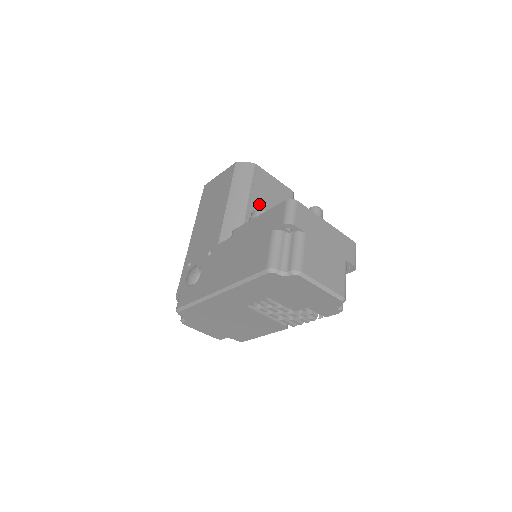
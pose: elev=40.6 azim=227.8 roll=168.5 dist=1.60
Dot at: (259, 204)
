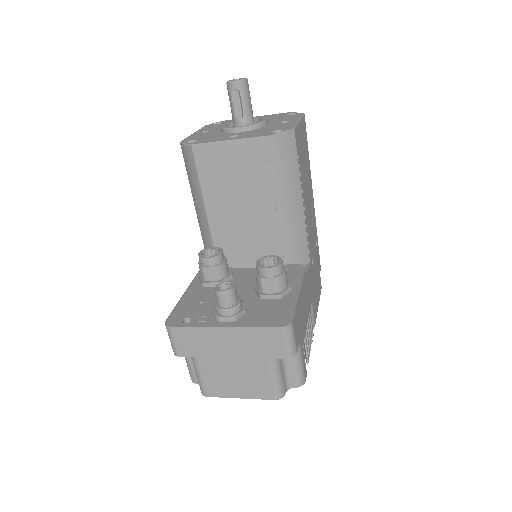
Dot at: (222, 205)
